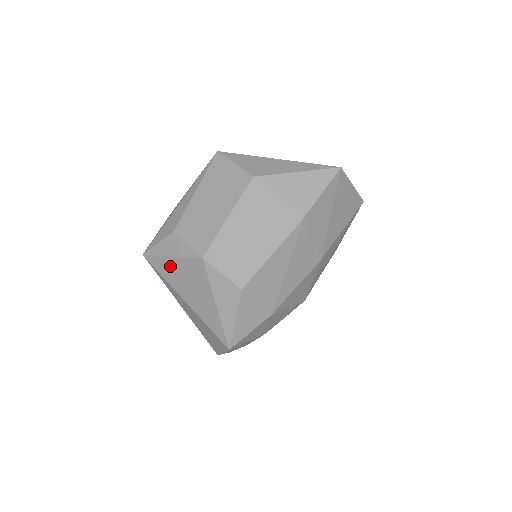
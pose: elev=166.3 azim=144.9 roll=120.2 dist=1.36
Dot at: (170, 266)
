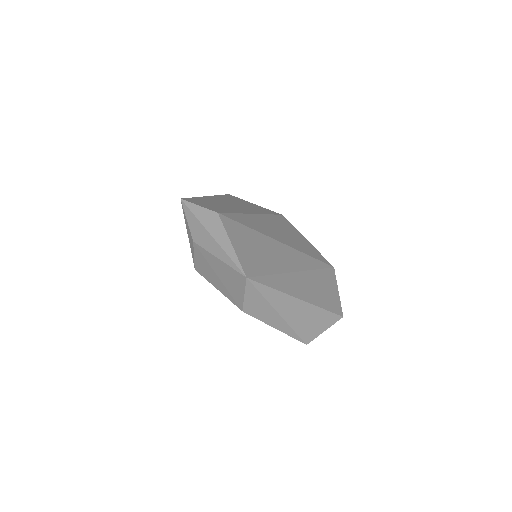
Dot at: occluded
